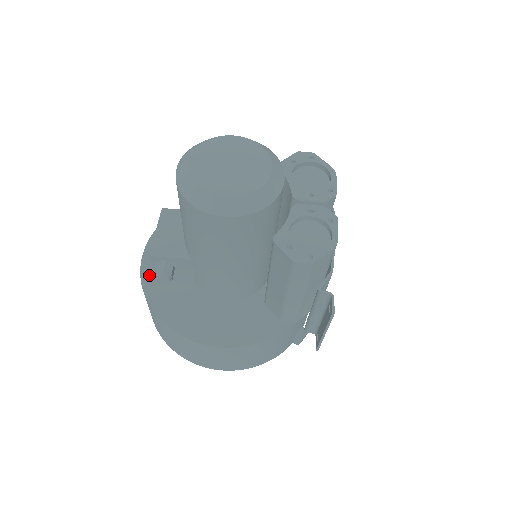
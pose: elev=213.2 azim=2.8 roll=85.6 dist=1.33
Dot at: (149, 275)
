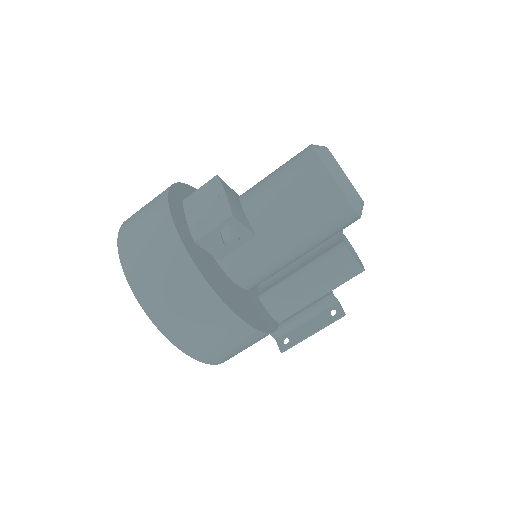
Dot at: (184, 235)
